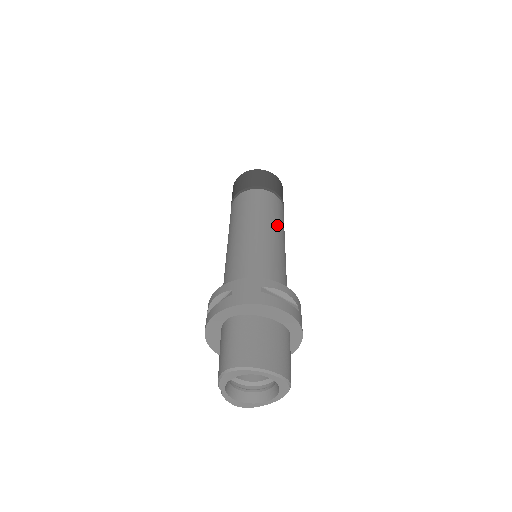
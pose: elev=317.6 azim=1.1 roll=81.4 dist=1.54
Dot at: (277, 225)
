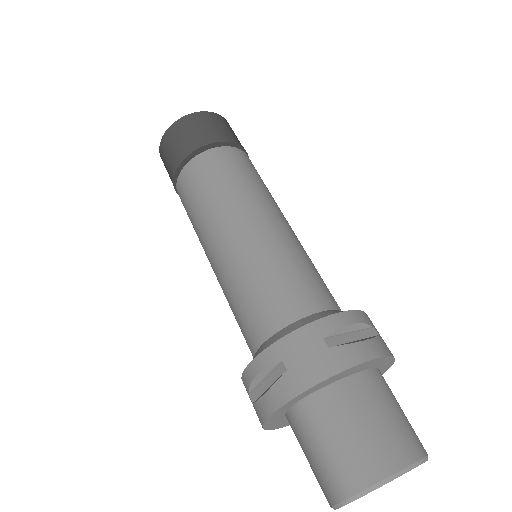
Dot at: (266, 199)
